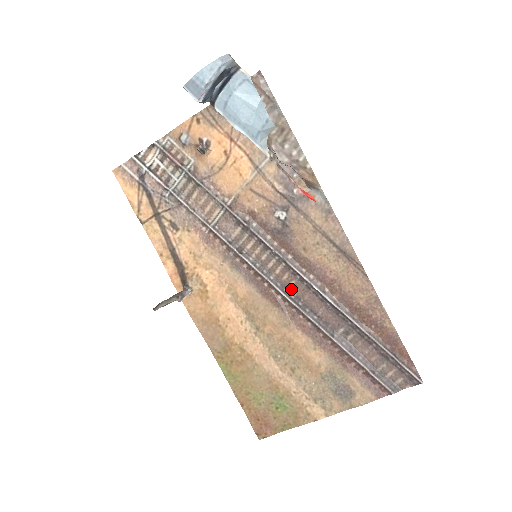
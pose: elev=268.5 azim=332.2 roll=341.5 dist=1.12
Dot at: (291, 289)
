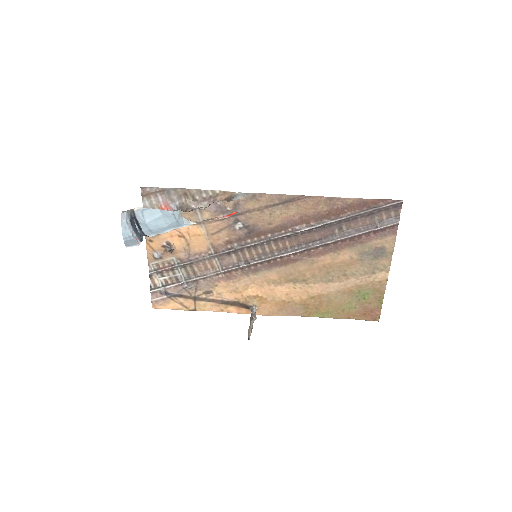
Dot at: (291, 246)
